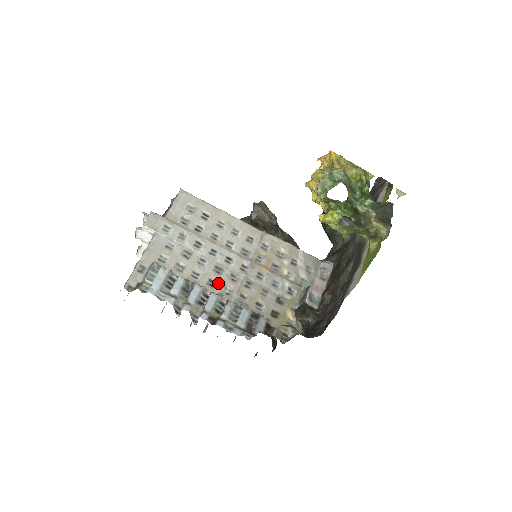
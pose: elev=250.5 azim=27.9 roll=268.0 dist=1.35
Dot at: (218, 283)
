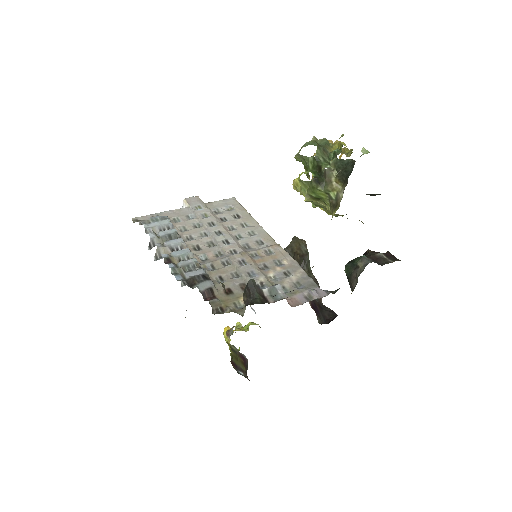
Dot at: (202, 250)
